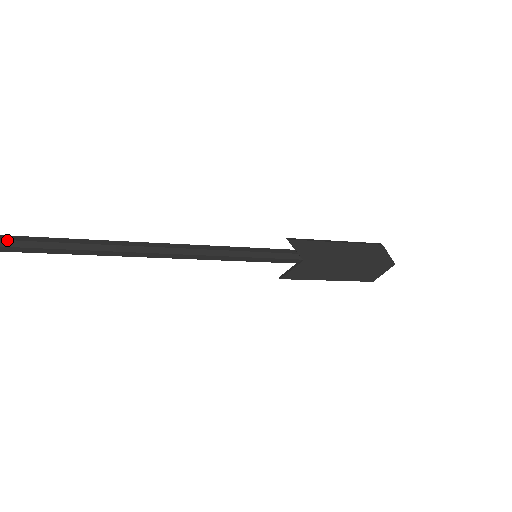
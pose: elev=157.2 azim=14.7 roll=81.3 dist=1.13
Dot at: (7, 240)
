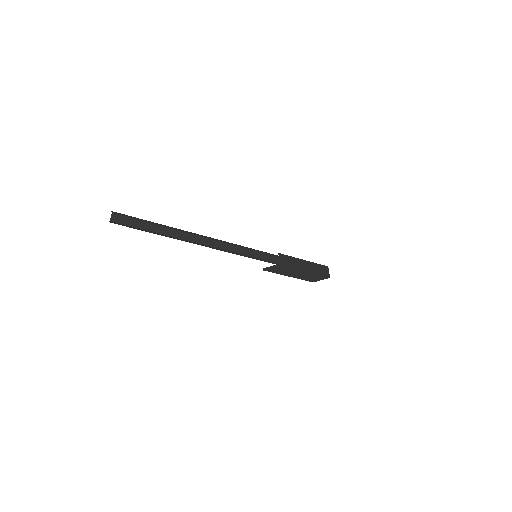
Dot at: (119, 219)
